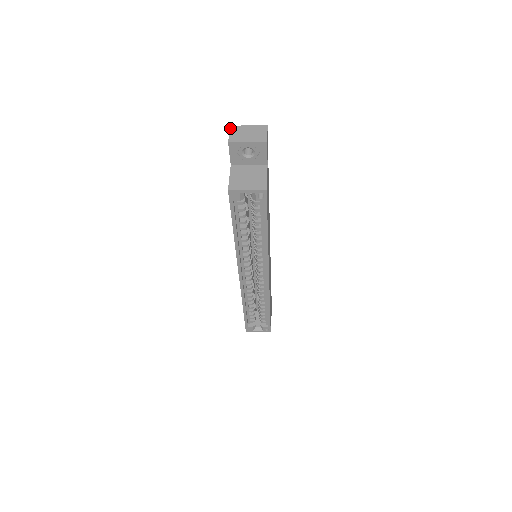
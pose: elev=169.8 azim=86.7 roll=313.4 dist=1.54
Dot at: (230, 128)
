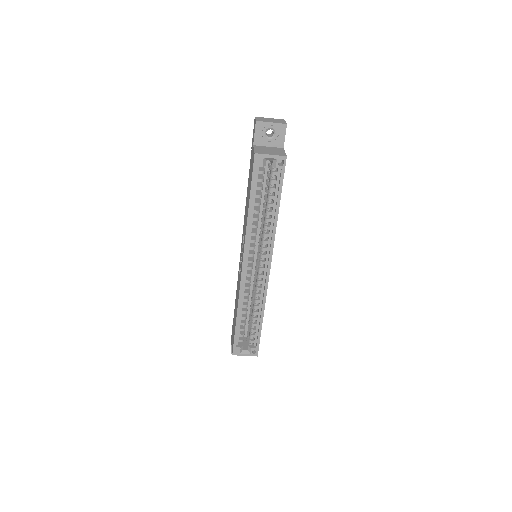
Dot at: (255, 117)
